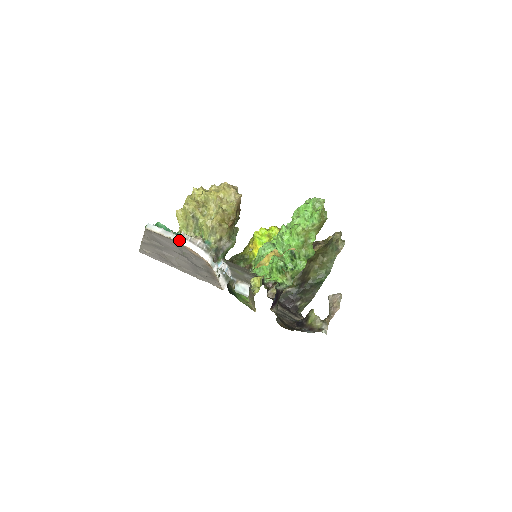
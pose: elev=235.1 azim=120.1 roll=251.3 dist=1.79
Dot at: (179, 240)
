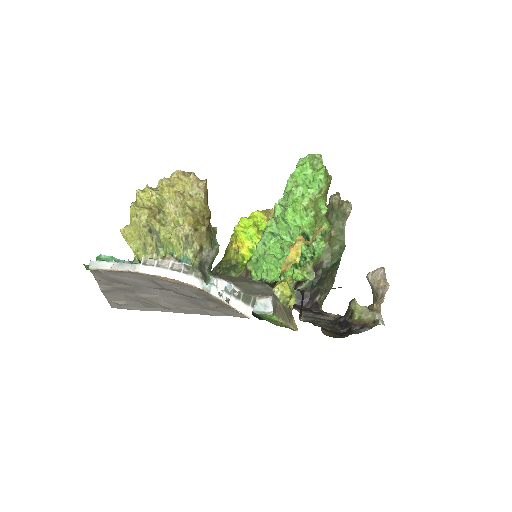
Dot at: (142, 270)
